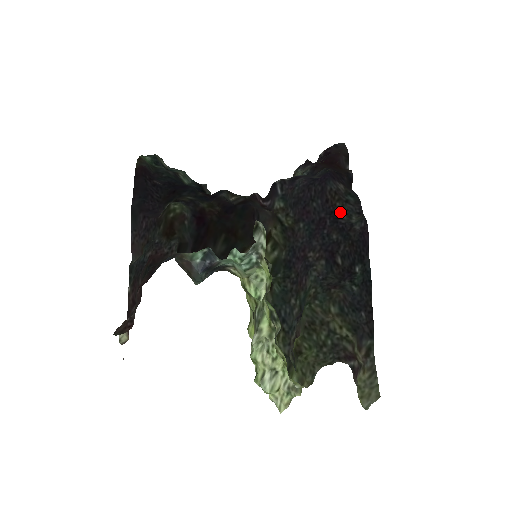
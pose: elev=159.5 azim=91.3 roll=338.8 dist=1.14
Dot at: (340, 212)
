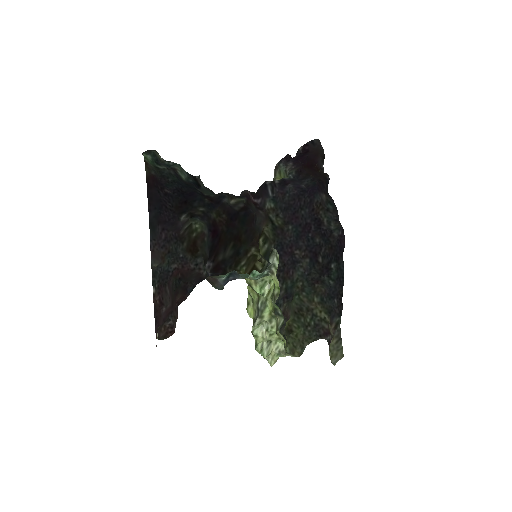
Dot at: (322, 219)
